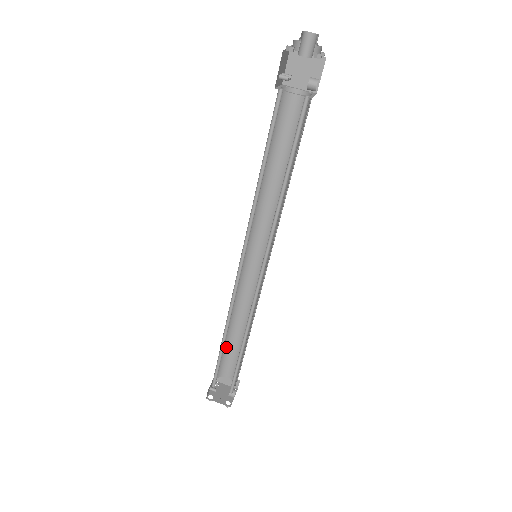
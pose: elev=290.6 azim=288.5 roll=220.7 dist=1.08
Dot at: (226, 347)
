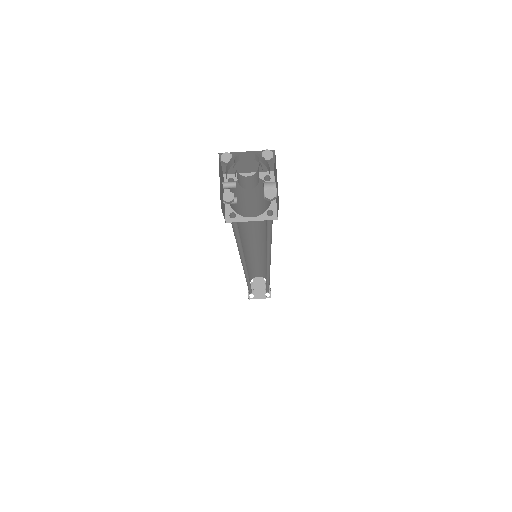
Dot at: (250, 273)
